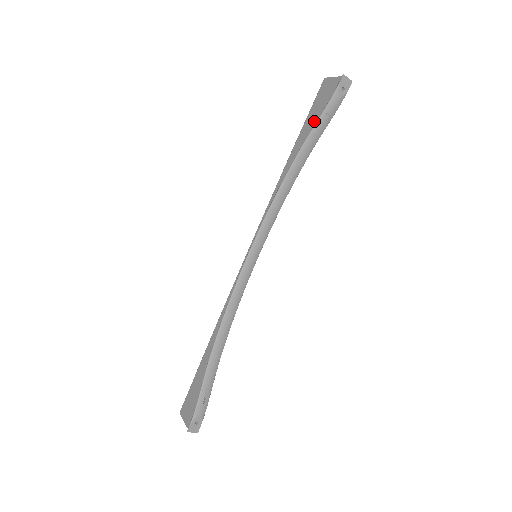
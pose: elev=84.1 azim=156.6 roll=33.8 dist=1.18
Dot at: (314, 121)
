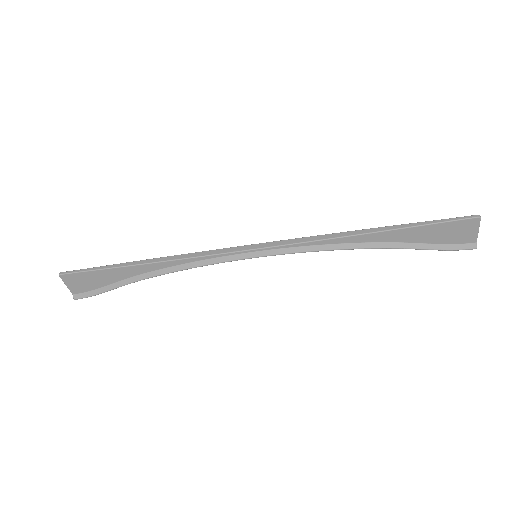
Dot at: (422, 240)
